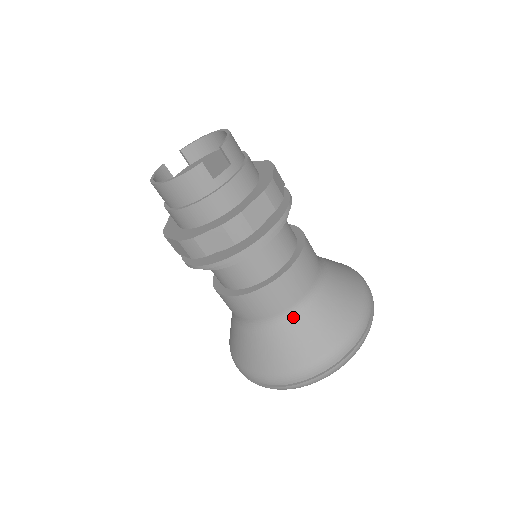
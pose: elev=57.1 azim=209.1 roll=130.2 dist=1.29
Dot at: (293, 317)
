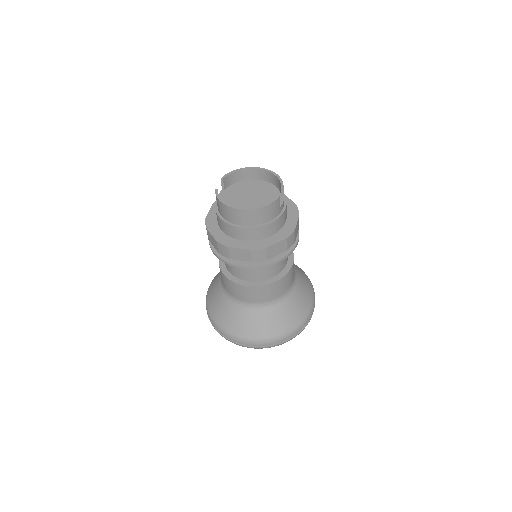
Dot at: (288, 296)
